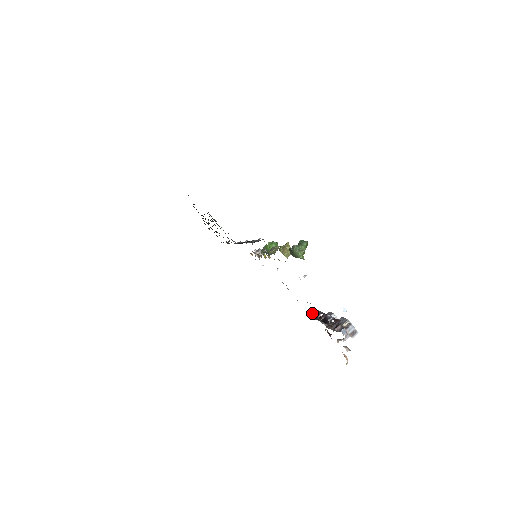
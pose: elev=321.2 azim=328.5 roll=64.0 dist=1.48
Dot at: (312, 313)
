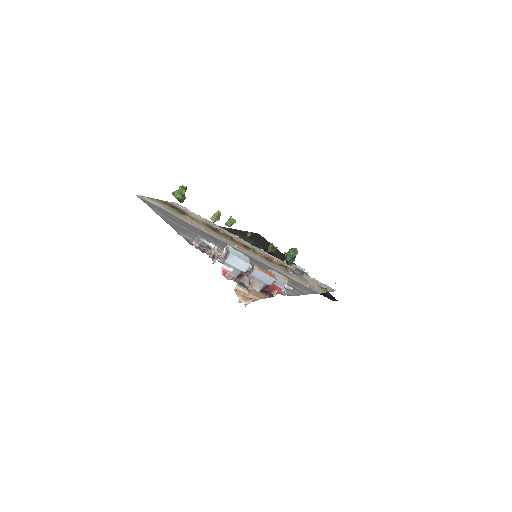
Dot at: (284, 290)
